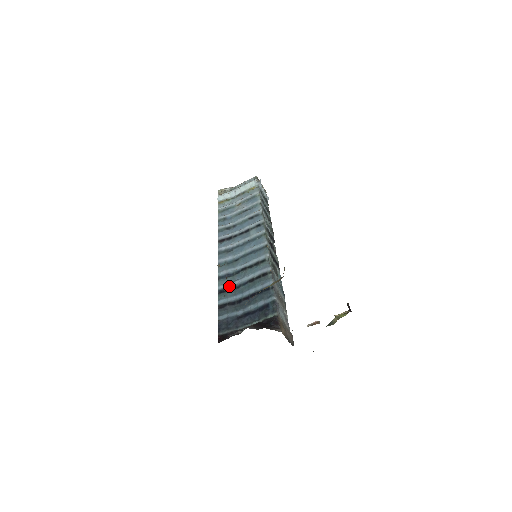
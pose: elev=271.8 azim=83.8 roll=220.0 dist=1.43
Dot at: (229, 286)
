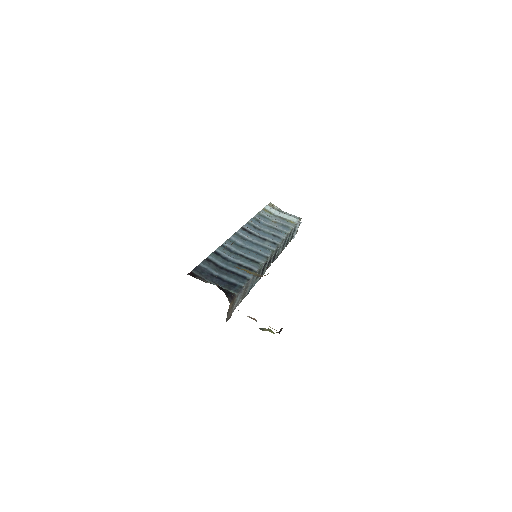
Dot at: (224, 255)
